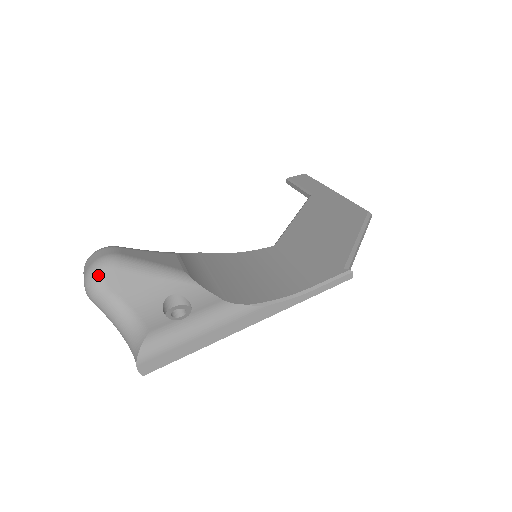
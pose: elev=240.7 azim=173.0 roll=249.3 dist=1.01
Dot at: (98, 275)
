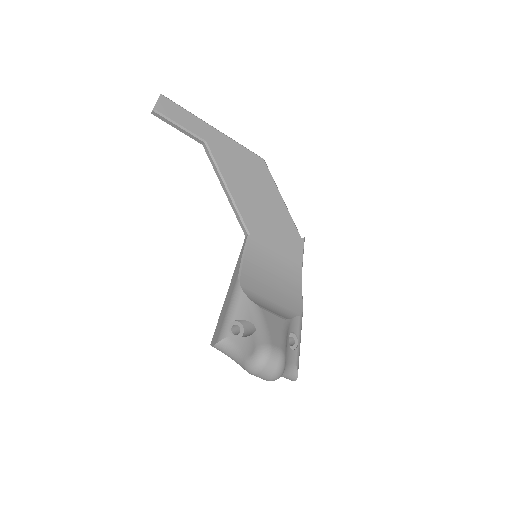
Dot at: occluded
